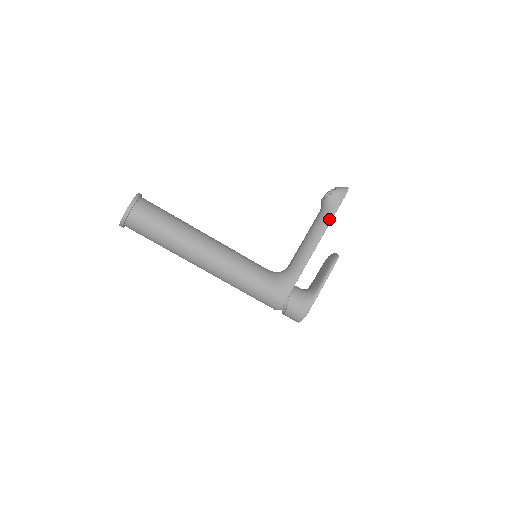
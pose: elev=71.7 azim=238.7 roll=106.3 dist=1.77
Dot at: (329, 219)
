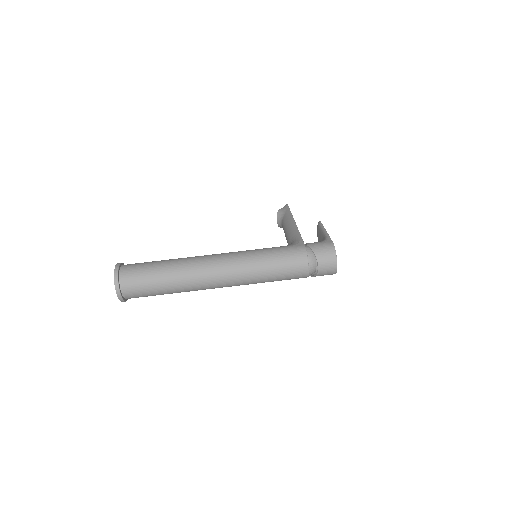
Dot at: (289, 214)
